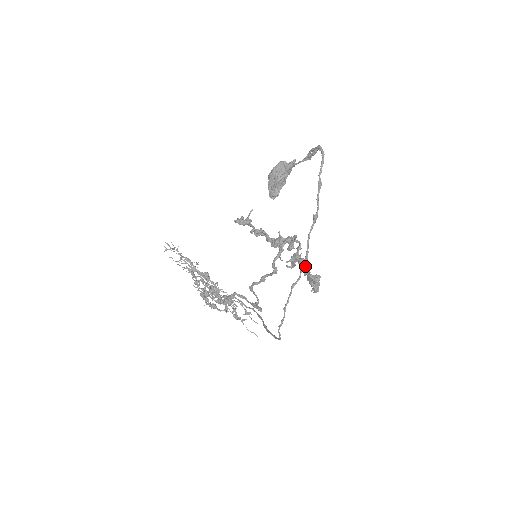
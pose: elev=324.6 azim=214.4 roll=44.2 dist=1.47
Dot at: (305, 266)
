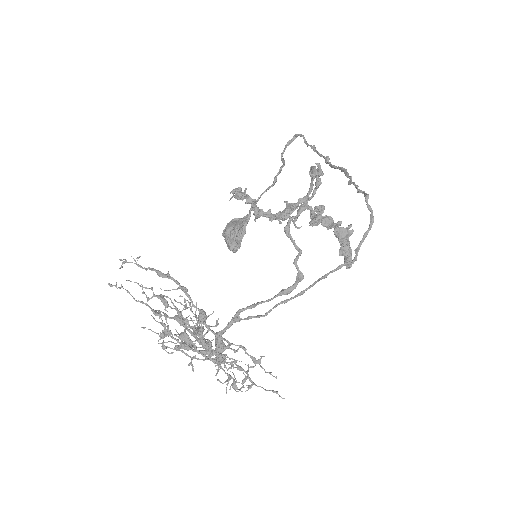
Dot at: (331, 222)
